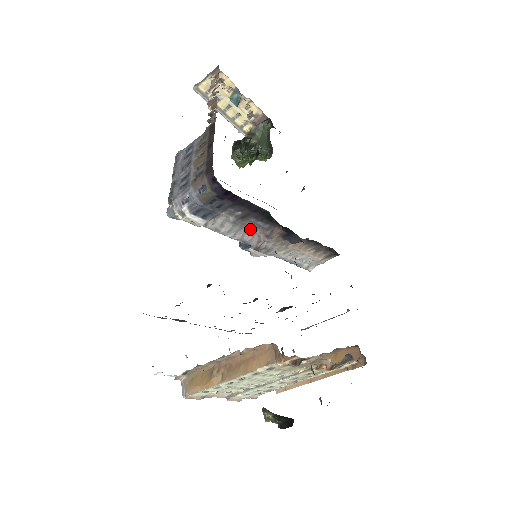
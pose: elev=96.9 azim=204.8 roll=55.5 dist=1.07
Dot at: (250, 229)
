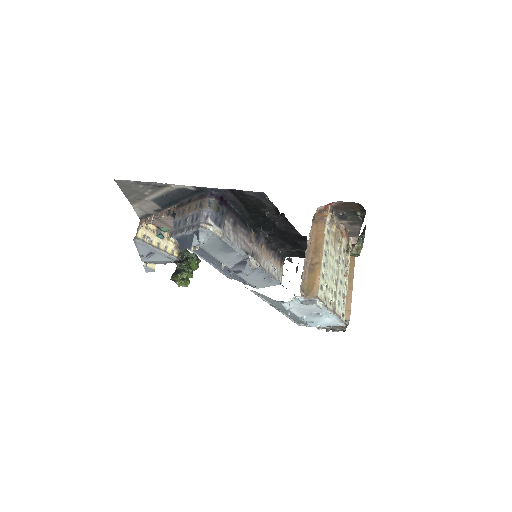
Dot at: (241, 238)
